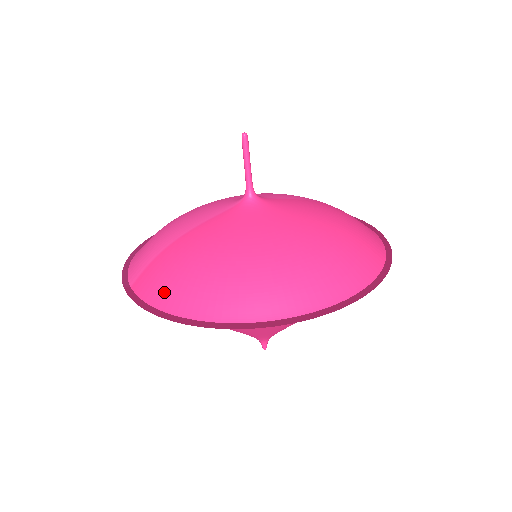
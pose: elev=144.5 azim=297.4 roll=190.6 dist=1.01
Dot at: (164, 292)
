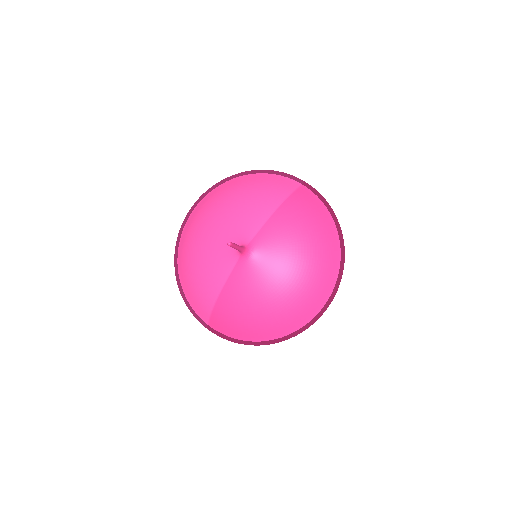
Dot at: (236, 332)
